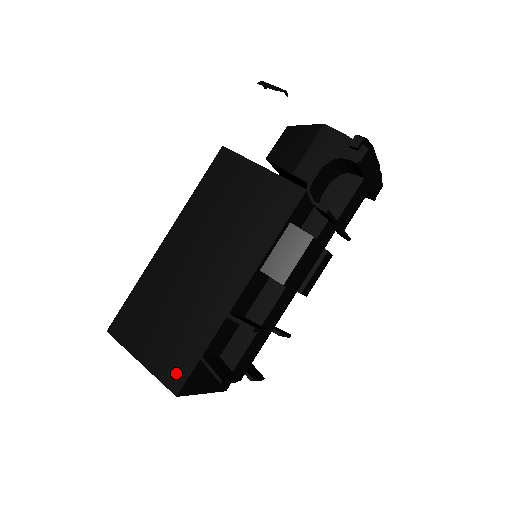
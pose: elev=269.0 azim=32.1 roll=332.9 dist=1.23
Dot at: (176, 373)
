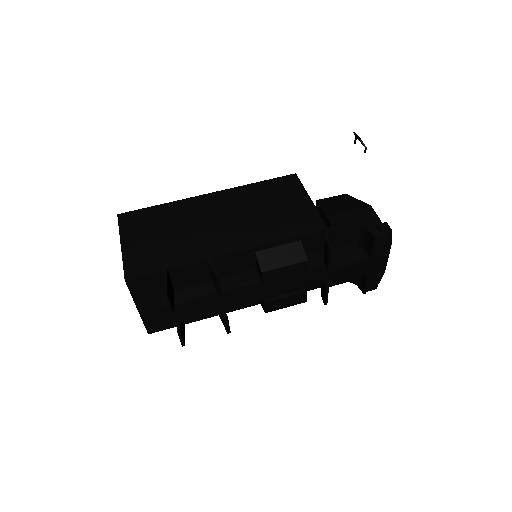
Dot at: (139, 267)
